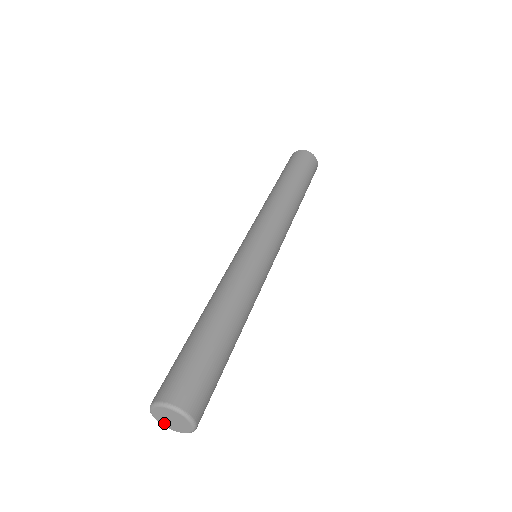
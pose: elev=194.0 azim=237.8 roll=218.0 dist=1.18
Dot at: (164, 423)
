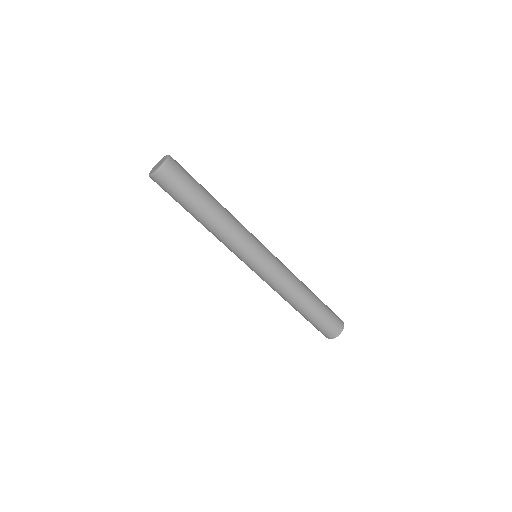
Dot at: (152, 172)
